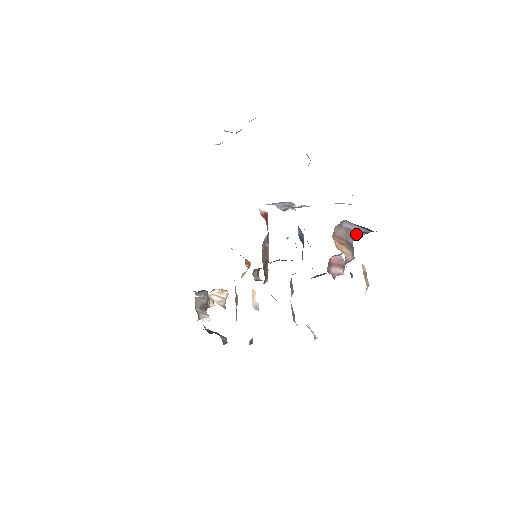
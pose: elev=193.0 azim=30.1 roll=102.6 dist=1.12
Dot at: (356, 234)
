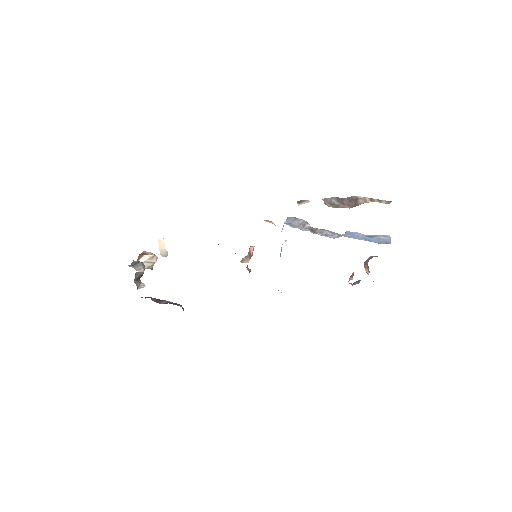
Dot at: (371, 258)
